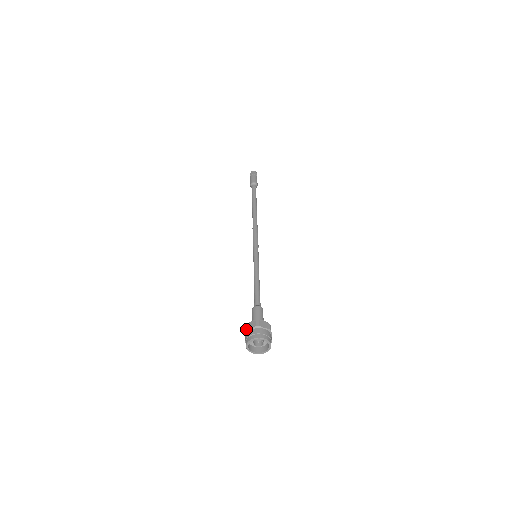
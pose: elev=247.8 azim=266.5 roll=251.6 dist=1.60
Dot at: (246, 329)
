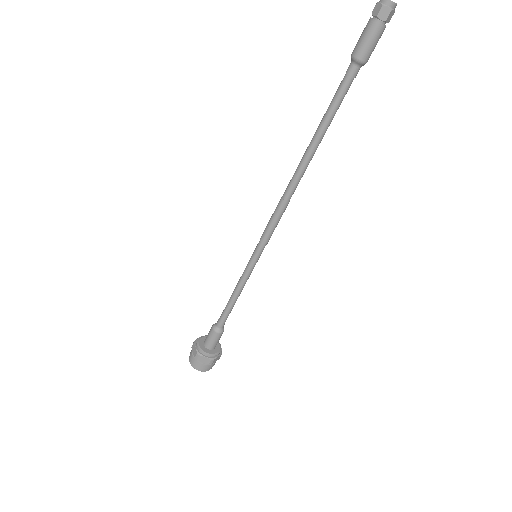
Dot at: (197, 360)
